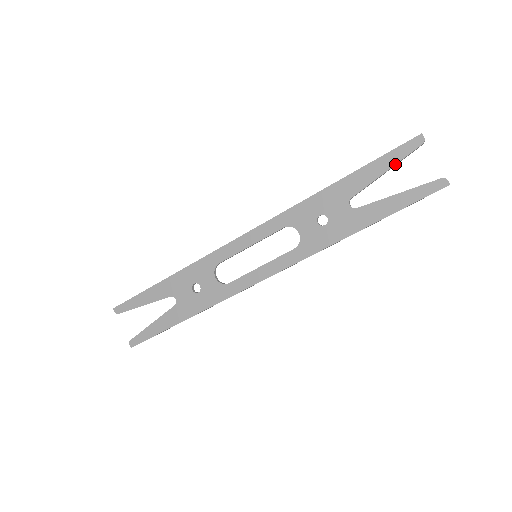
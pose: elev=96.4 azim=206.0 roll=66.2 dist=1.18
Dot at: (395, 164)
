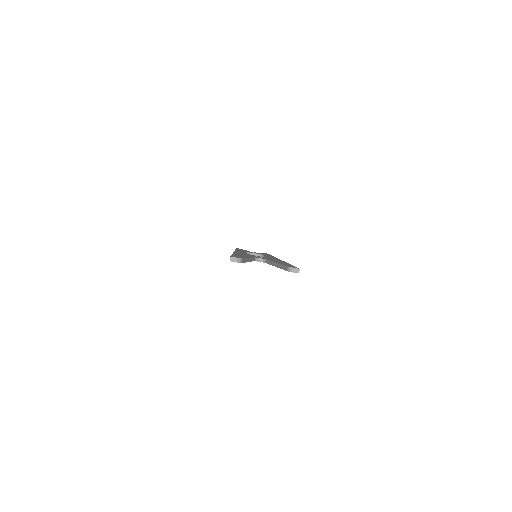
Dot at: occluded
